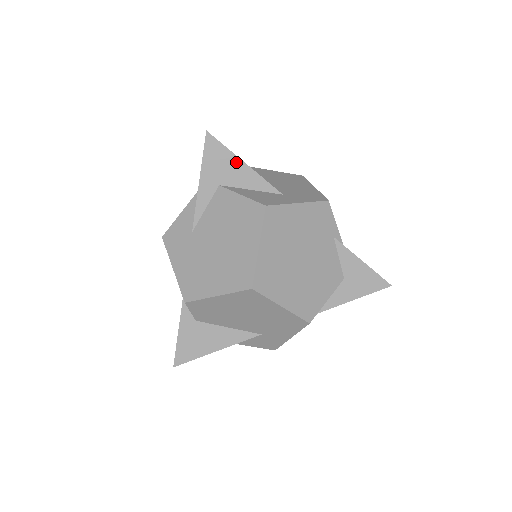
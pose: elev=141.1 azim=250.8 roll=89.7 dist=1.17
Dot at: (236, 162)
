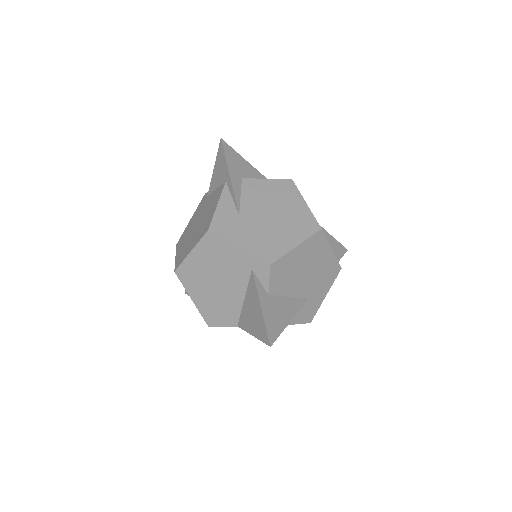
Dot at: (245, 163)
